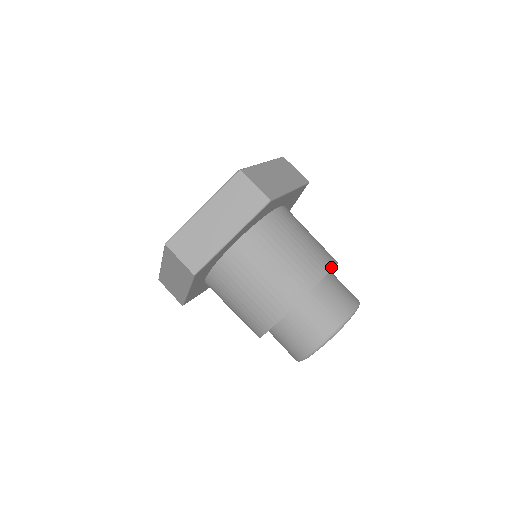
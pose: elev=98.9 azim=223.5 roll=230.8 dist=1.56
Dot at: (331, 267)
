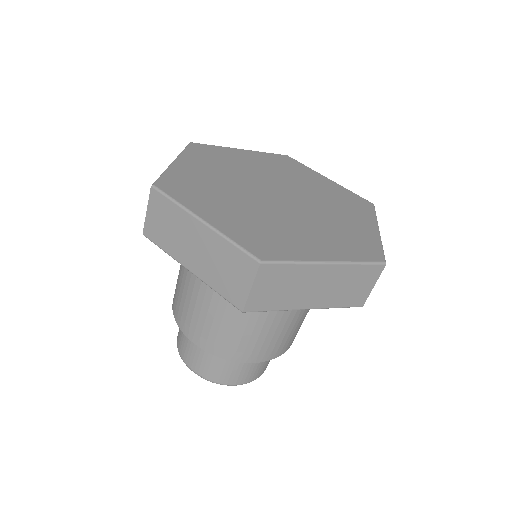
Dot at: (254, 361)
